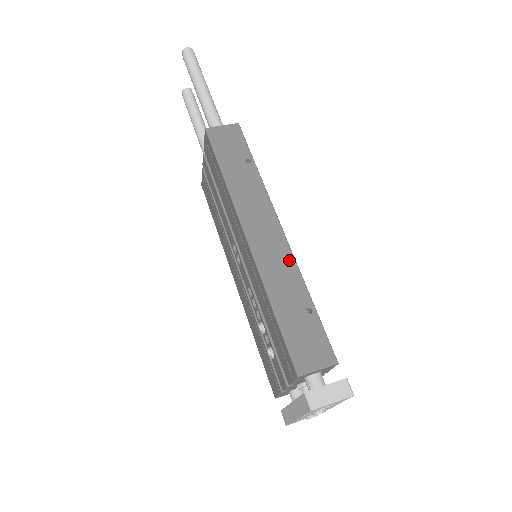
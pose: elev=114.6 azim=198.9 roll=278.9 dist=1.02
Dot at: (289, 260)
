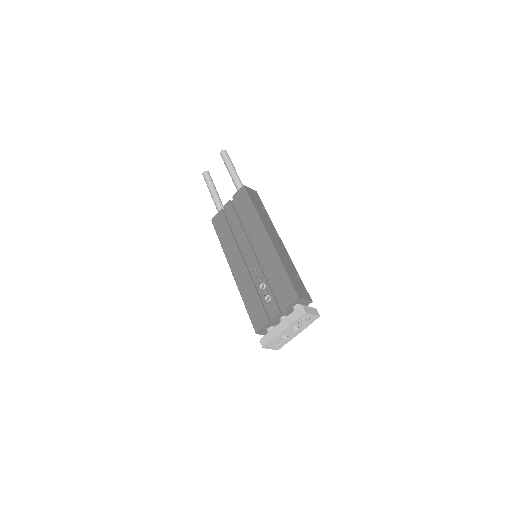
Dot at: (287, 254)
